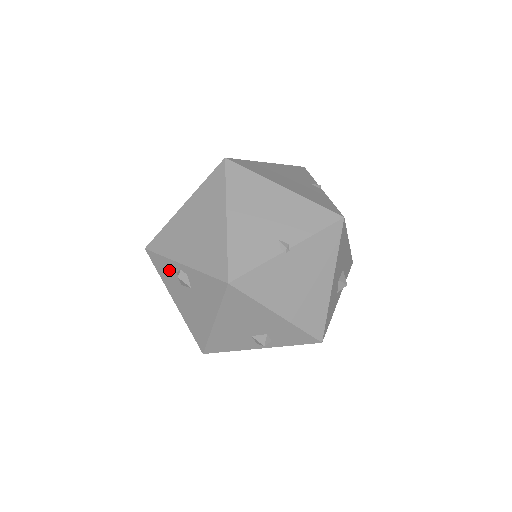
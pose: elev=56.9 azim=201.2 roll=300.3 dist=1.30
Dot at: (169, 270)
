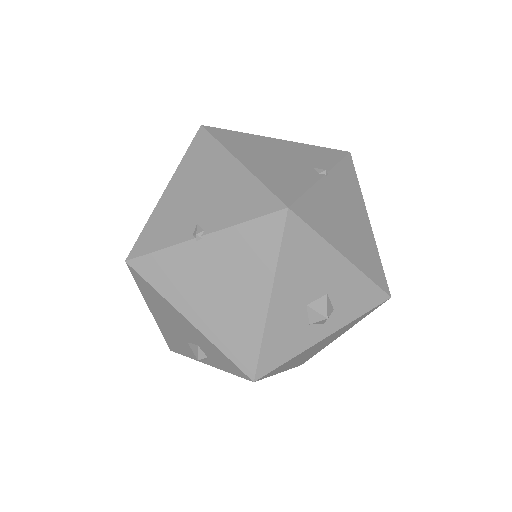
Dot at: occluded
